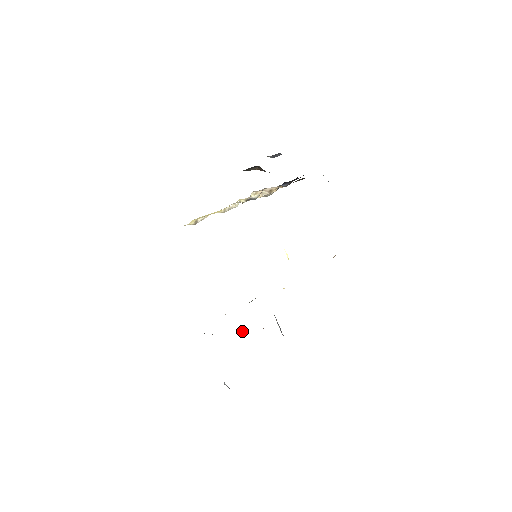
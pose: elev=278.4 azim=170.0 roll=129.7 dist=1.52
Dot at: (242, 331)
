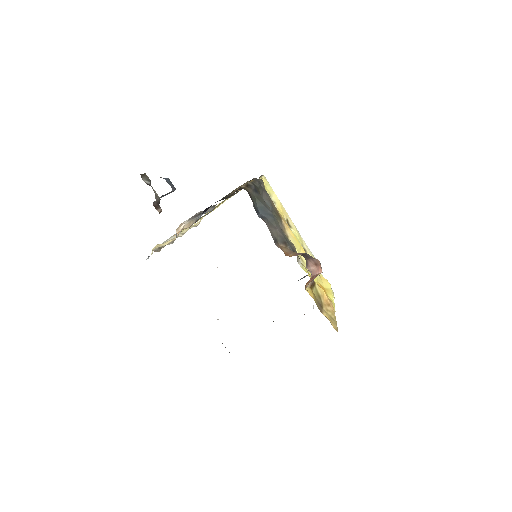
Dot at: occluded
